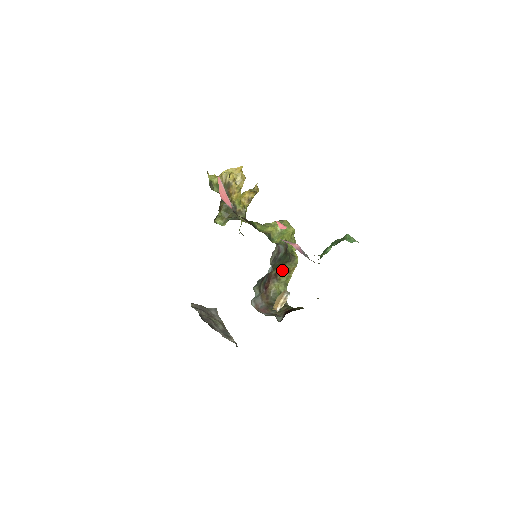
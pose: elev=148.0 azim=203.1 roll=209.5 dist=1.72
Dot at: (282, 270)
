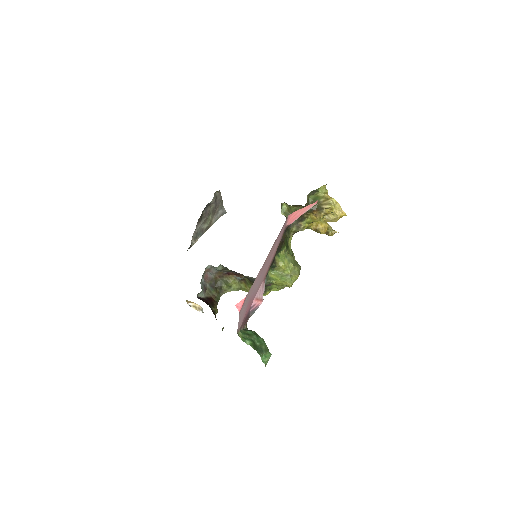
Dot at: (249, 284)
